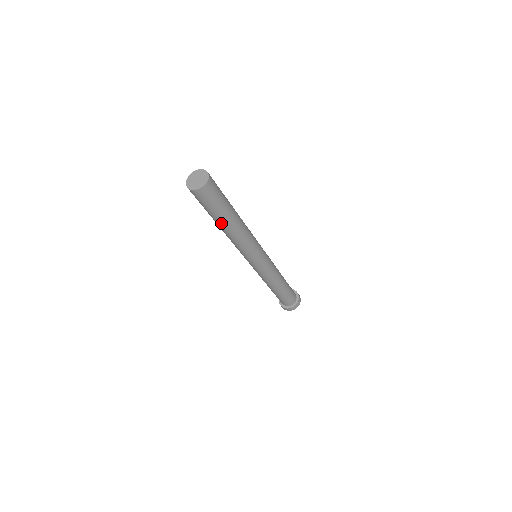
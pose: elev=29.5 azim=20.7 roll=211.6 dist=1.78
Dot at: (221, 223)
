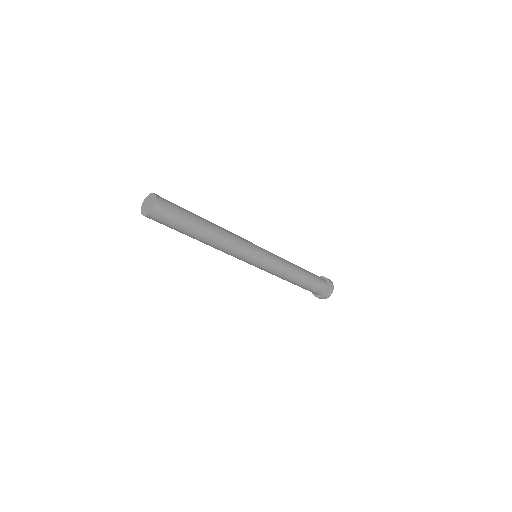
Dot at: occluded
